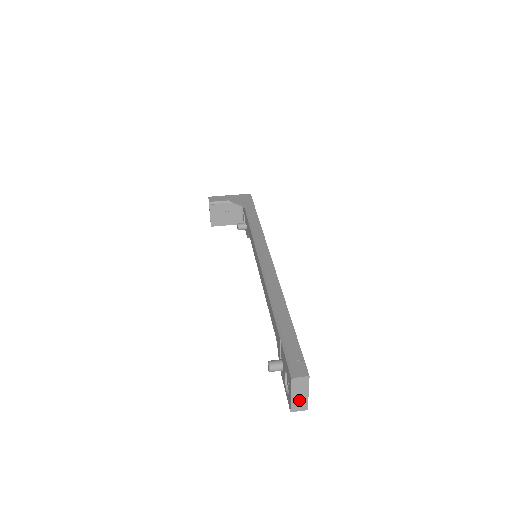
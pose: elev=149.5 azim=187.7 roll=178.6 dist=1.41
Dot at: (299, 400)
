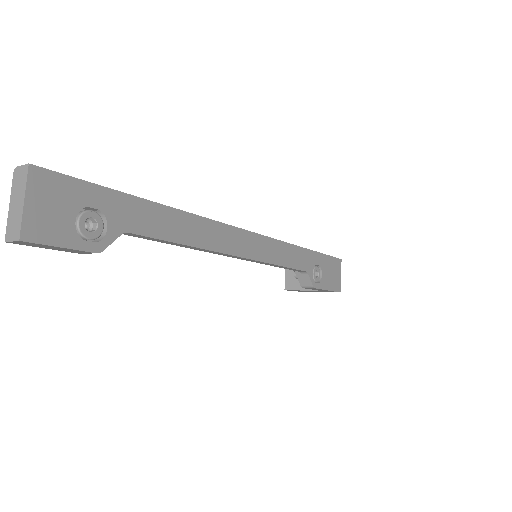
Dot at: (15, 216)
